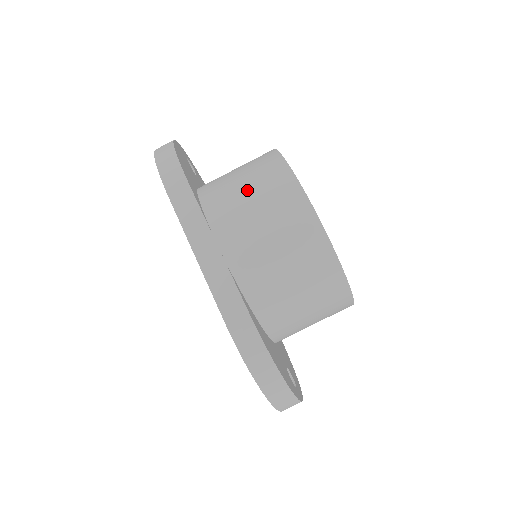
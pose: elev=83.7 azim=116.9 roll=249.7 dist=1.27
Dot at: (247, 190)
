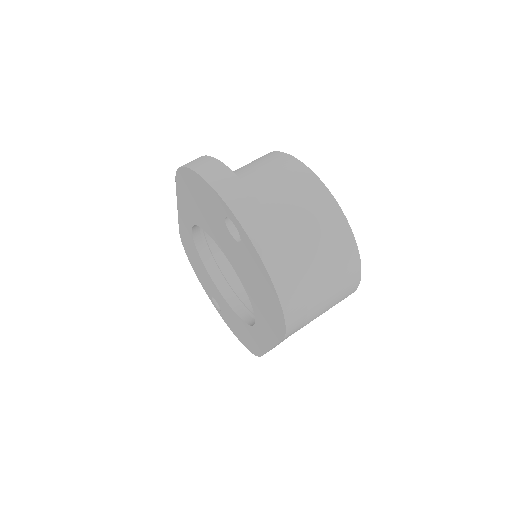
Dot at: occluded
